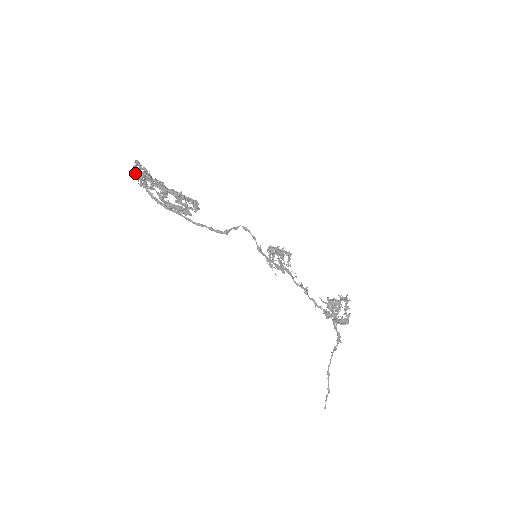
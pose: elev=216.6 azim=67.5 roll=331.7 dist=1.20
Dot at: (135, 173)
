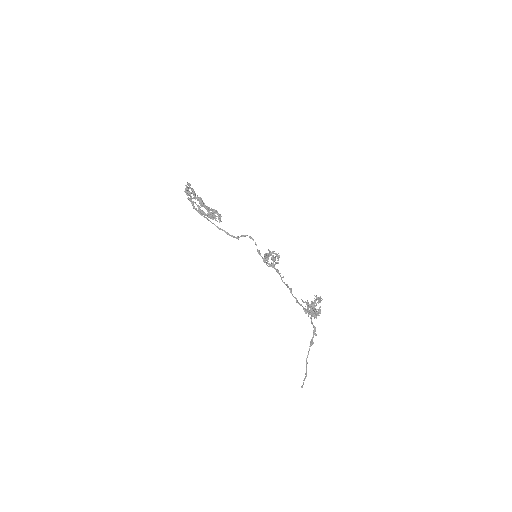
Dot at: (186, 189)
